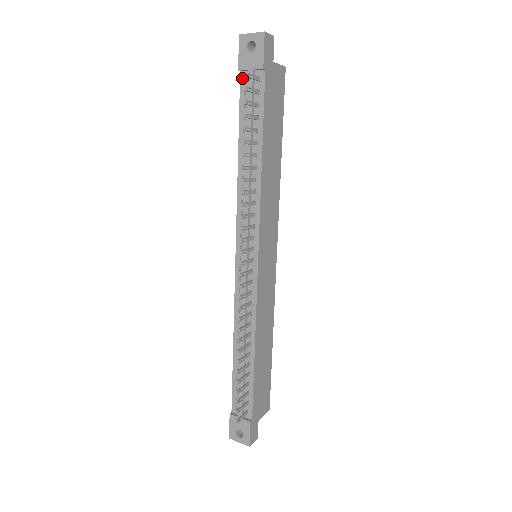
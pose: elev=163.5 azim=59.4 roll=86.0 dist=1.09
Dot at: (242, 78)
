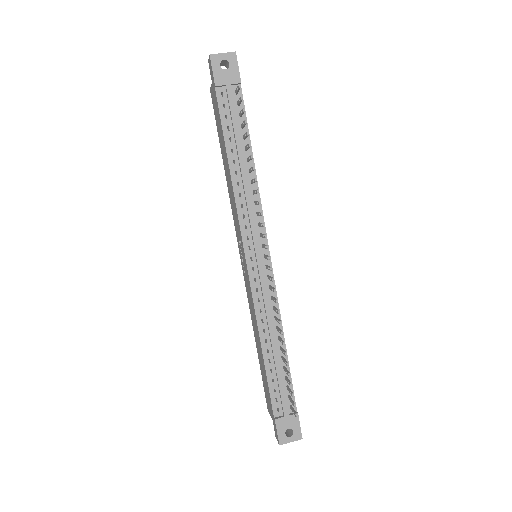
Dot at: (218, 93)
